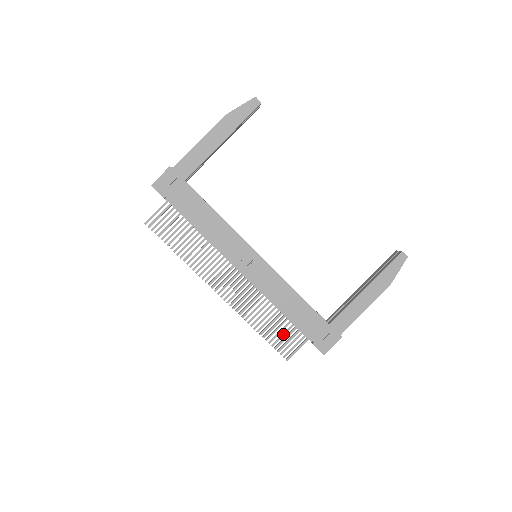
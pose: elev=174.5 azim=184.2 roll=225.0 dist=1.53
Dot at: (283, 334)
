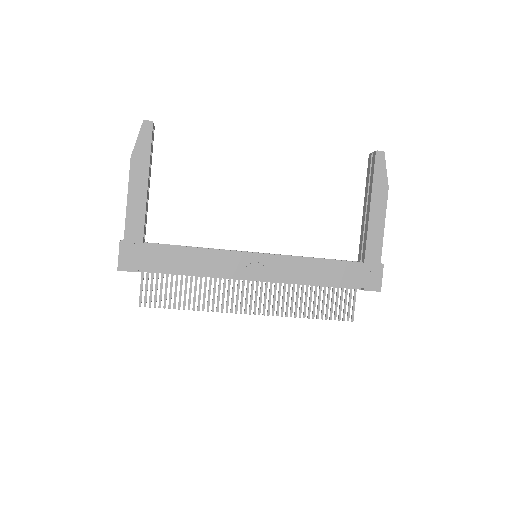
Dot at: (332, 302)
